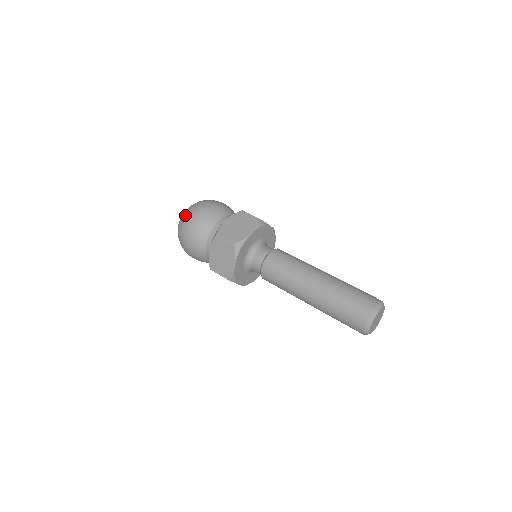
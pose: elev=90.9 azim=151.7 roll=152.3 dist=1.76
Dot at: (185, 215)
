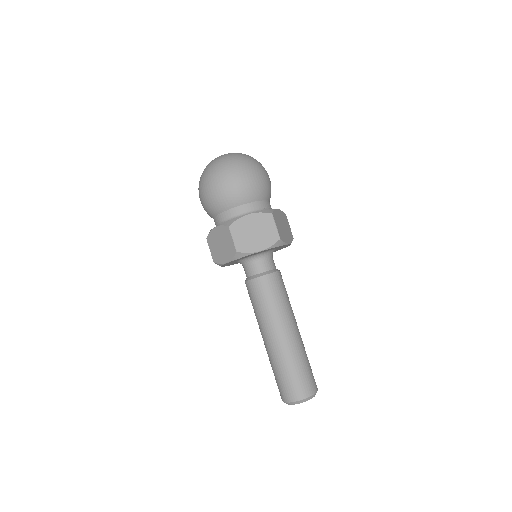
Dot at: (218, 169)
